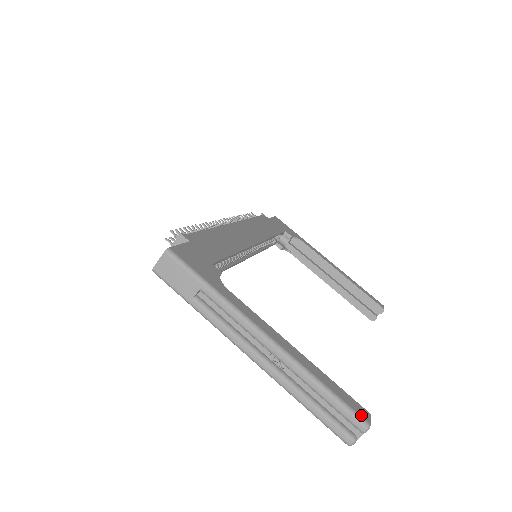
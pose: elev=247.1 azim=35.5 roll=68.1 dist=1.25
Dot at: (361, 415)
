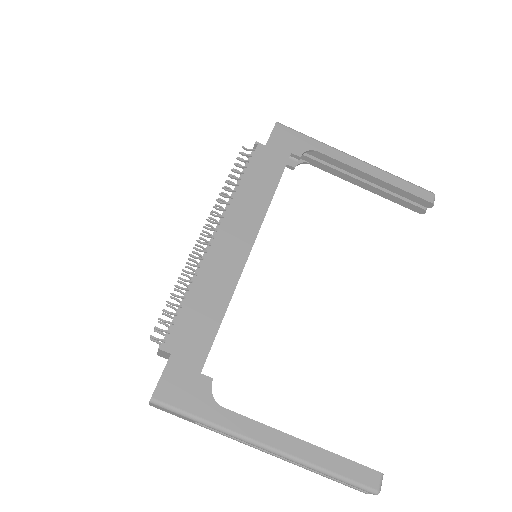
Dot at: (370, 486)
